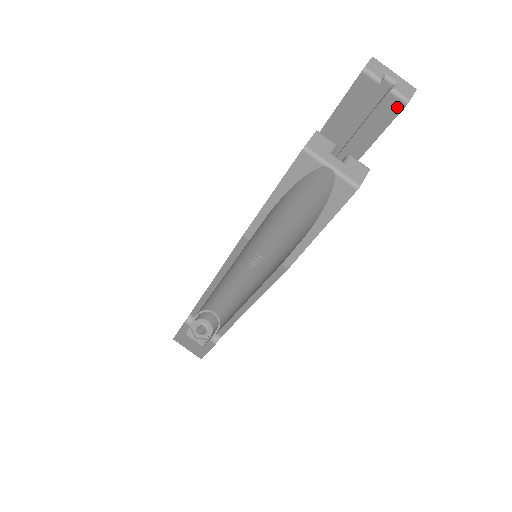
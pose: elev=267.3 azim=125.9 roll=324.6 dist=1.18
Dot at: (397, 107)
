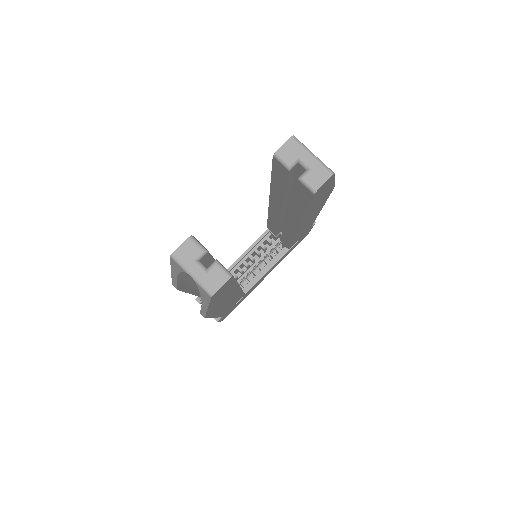
Dot at: (309, 192)
